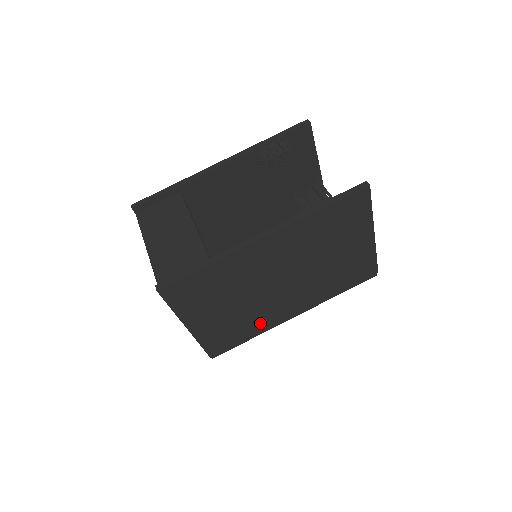
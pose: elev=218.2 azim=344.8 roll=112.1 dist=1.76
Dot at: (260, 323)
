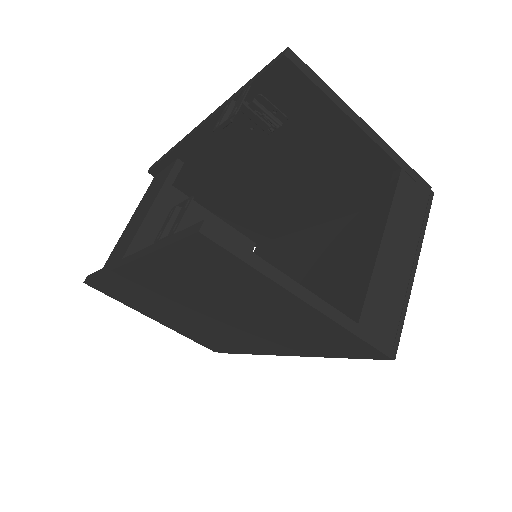
Dot at: (237, 344)
